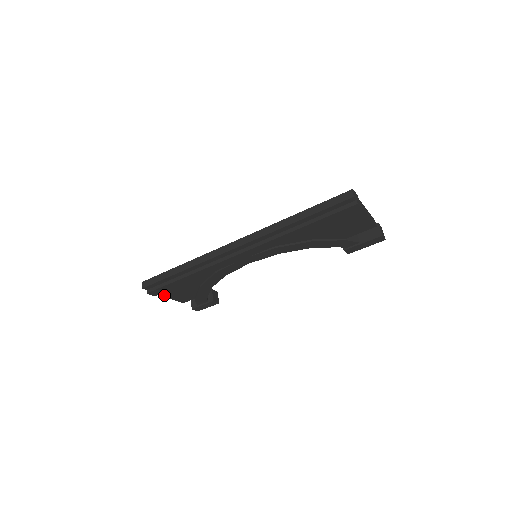
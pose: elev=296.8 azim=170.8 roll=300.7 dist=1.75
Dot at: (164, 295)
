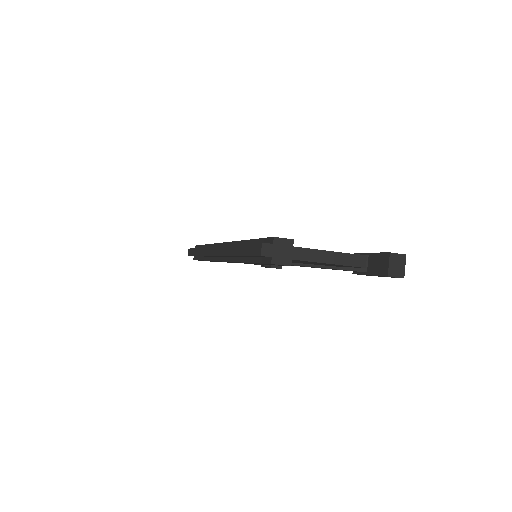
Dot at: occluded
